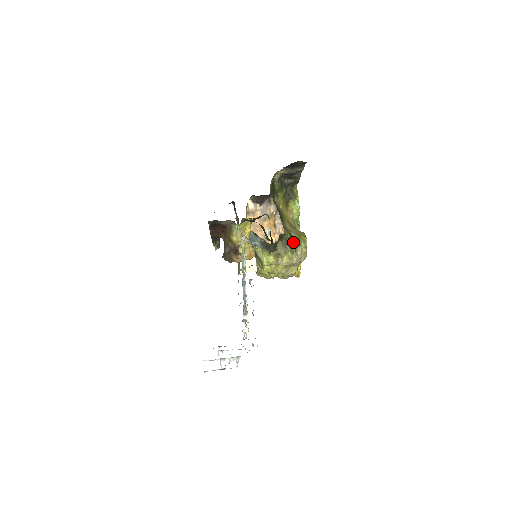
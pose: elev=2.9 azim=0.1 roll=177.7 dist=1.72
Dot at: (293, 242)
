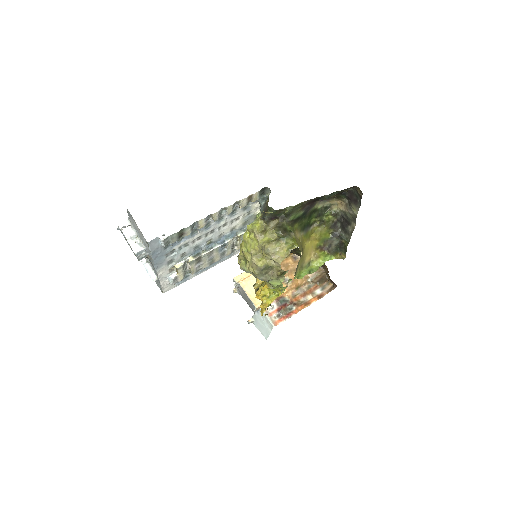
Dot at: (285, 232)
